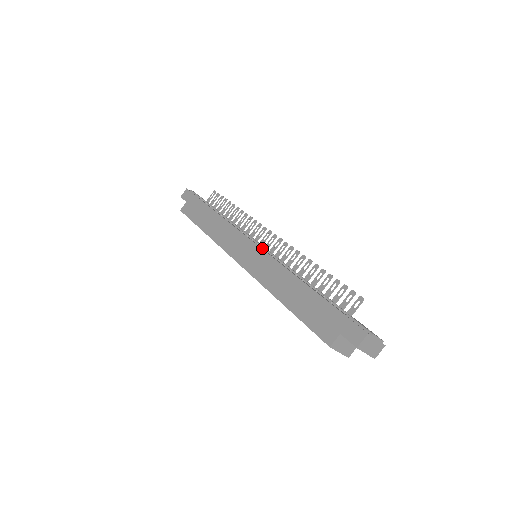
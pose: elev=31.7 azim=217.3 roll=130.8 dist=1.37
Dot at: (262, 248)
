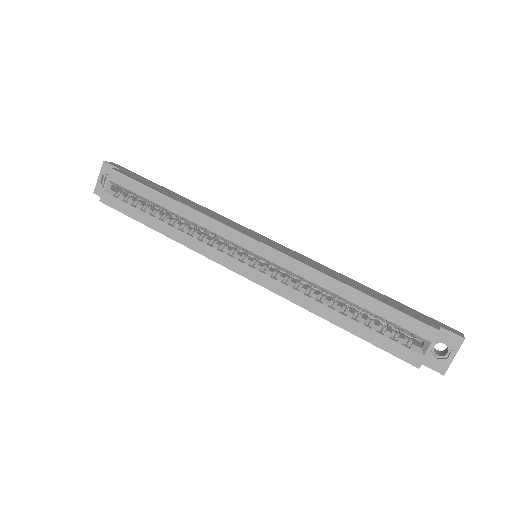
Dot at: occluded
